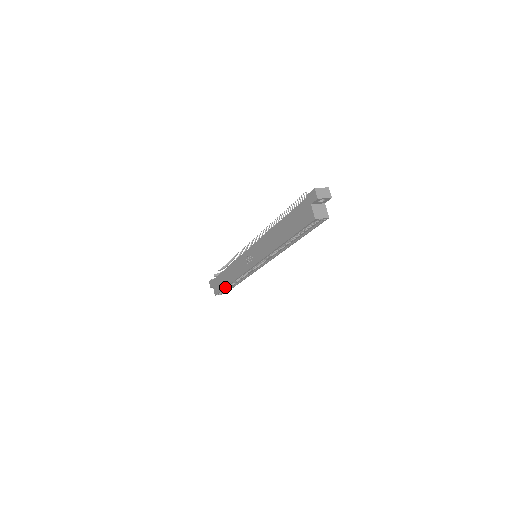
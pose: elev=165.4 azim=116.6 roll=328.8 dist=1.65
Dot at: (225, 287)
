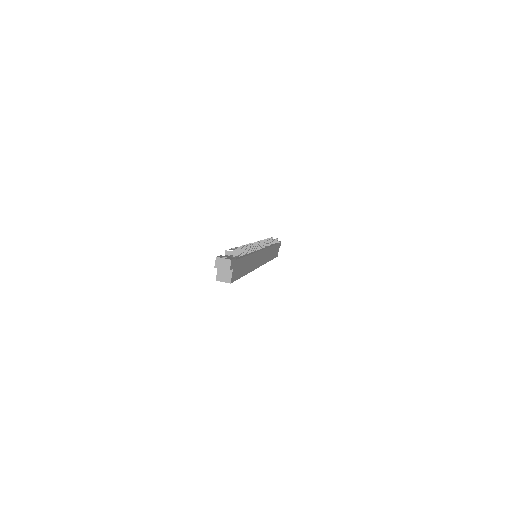
Dot at: occluded
